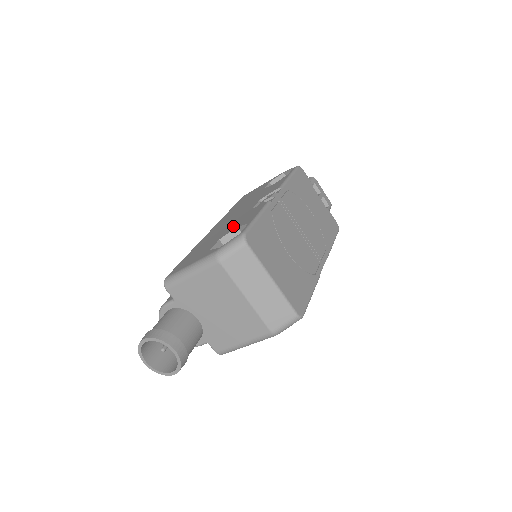
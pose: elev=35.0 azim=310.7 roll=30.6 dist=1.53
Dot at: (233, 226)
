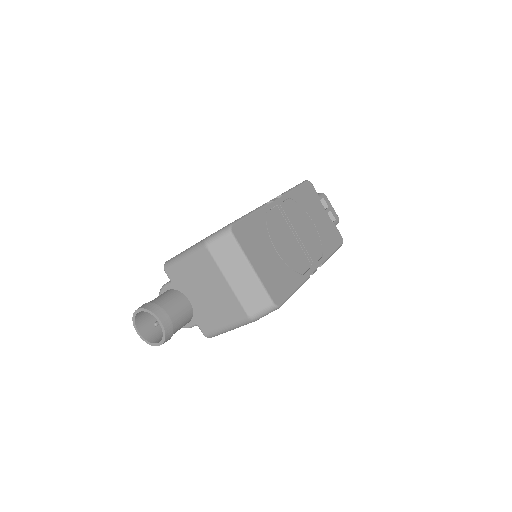
Dot at: occluded
